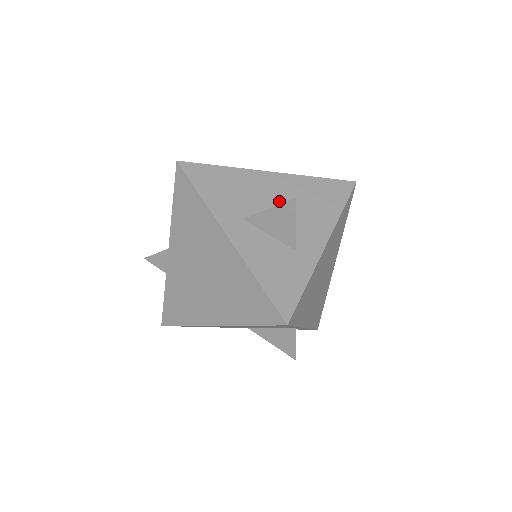
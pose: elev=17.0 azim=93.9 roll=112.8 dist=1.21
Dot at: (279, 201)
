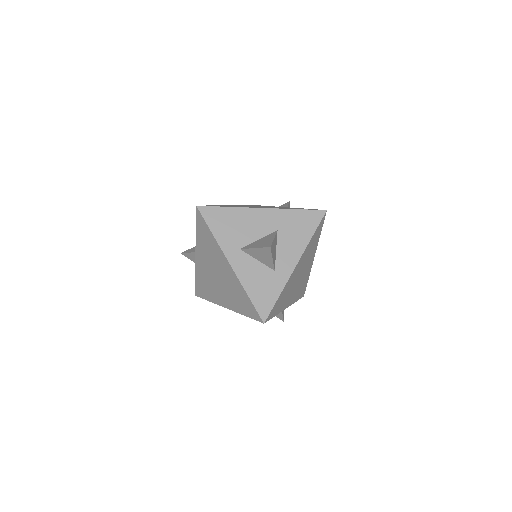
Dot at: (266, 233)
